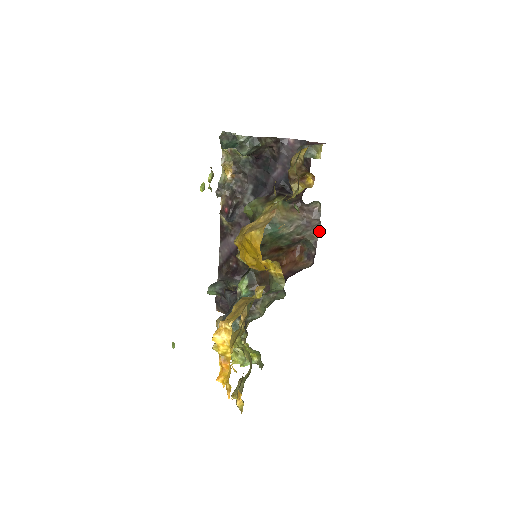
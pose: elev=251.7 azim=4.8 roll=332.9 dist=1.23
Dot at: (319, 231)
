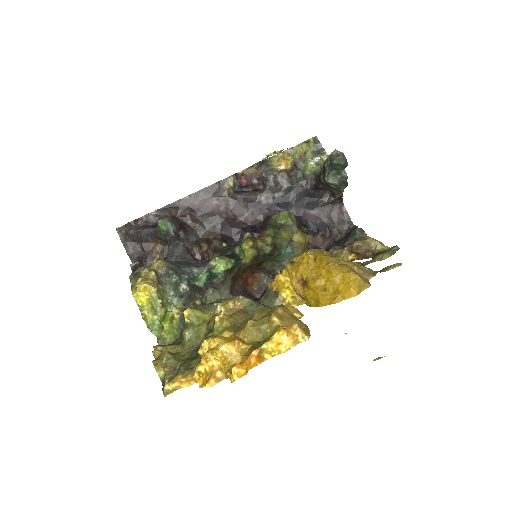
Dot at: occluded
